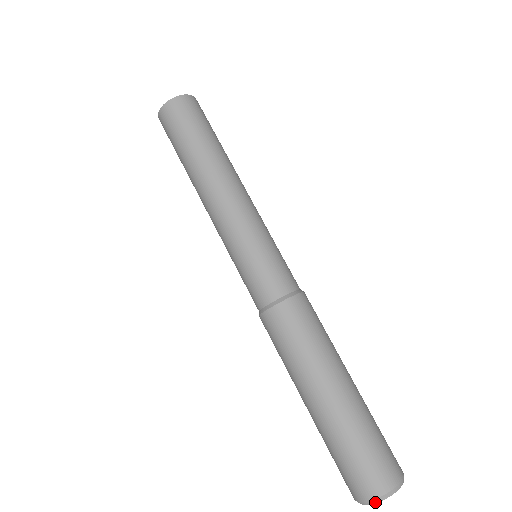
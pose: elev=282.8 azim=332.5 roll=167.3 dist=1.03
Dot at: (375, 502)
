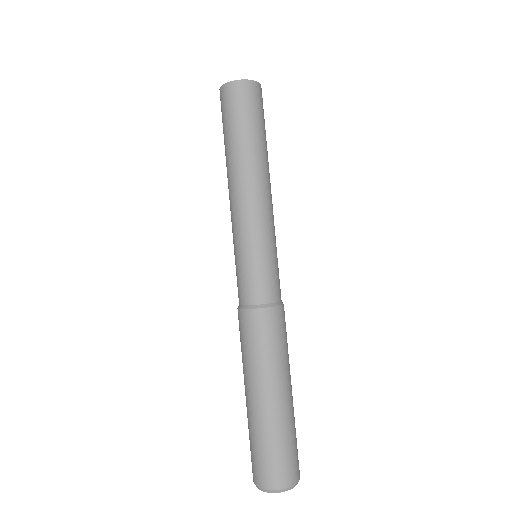
Dot at: (256, 486)
